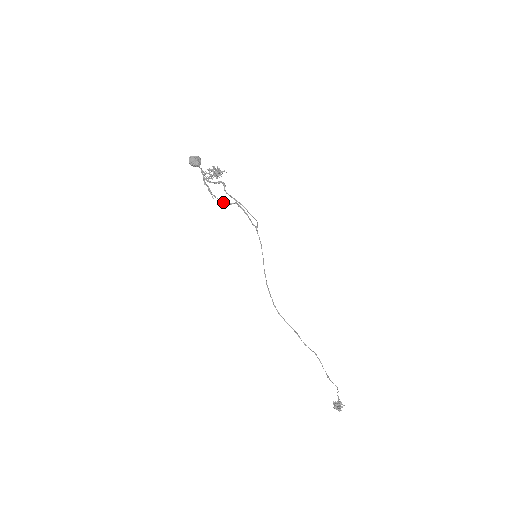
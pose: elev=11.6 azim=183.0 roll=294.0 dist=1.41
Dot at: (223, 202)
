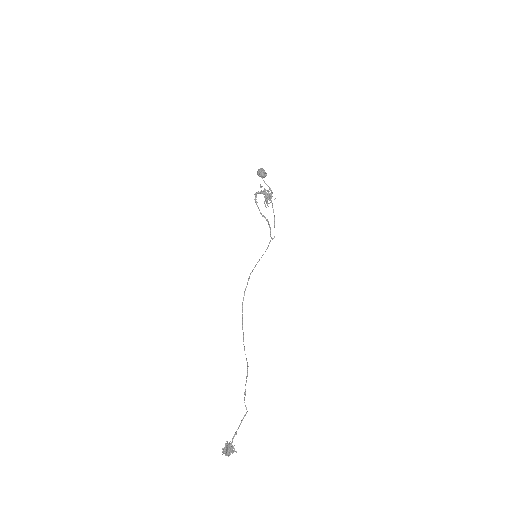
Dot at: (259, 210)
